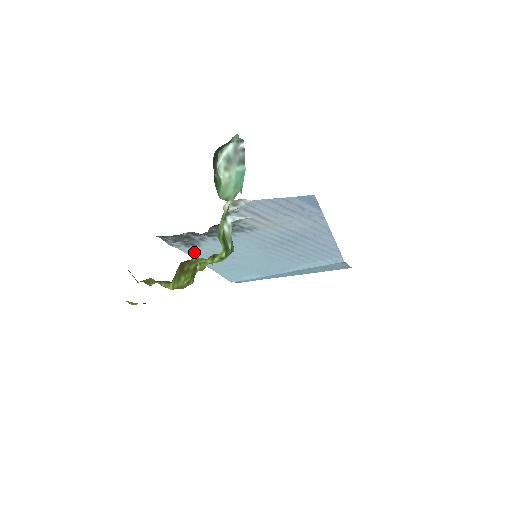
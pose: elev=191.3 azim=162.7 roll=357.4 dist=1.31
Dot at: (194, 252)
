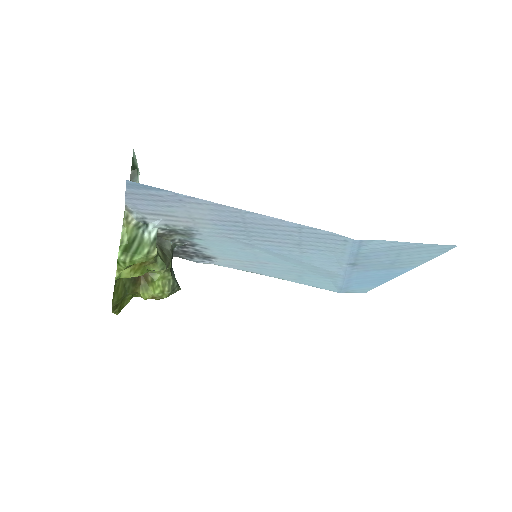
Dot at: (230, 265)
